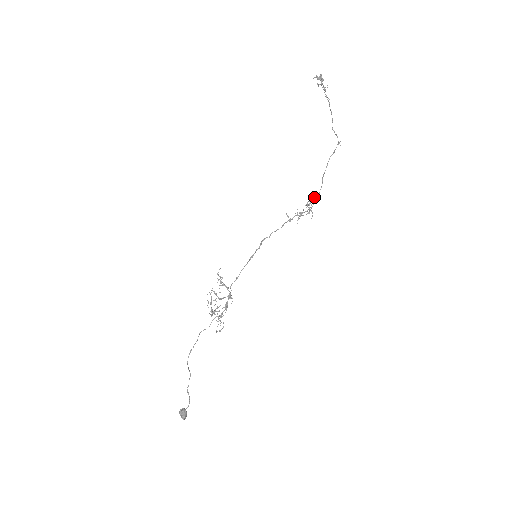
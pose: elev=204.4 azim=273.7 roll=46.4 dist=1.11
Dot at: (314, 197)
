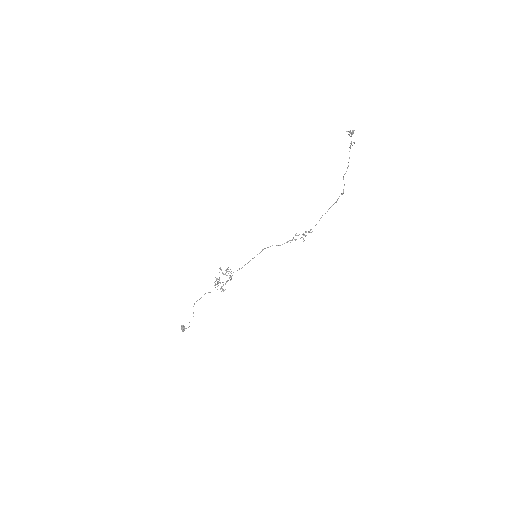
Dot at: occluded
